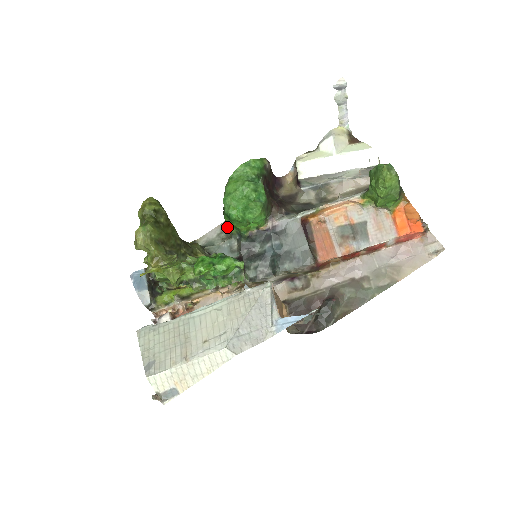
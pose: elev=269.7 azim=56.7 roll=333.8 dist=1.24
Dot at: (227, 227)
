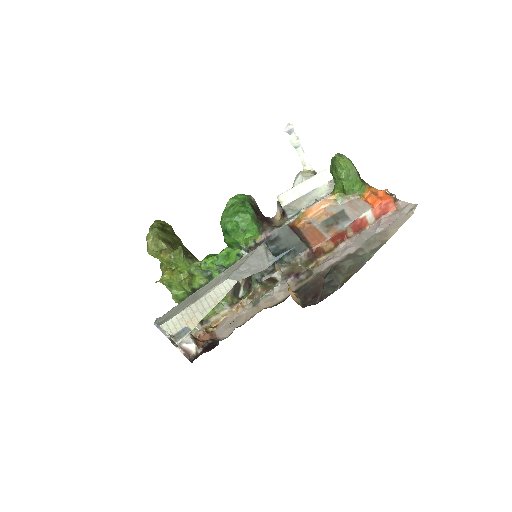
Dot at: occluded
